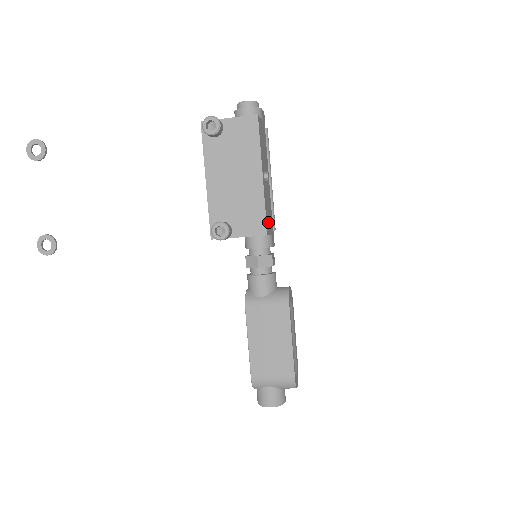
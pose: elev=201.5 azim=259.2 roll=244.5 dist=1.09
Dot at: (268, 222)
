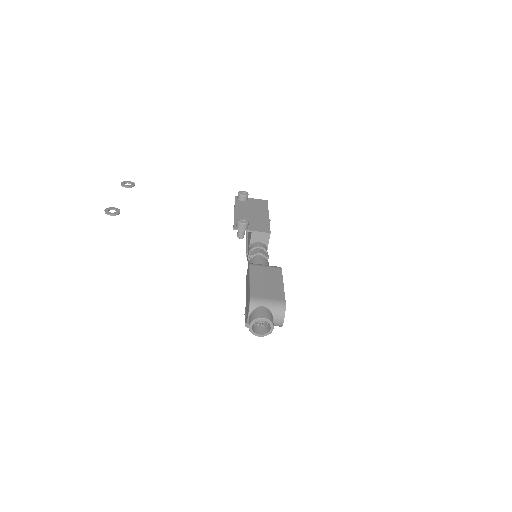
Dot at: occluded
